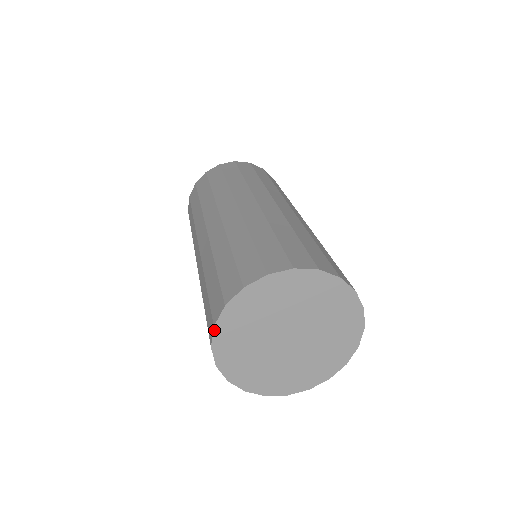
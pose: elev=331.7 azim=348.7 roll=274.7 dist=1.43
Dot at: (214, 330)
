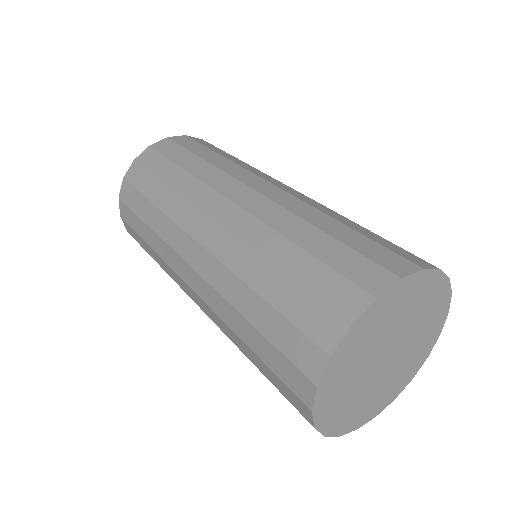
Dot at: (348, 331)
